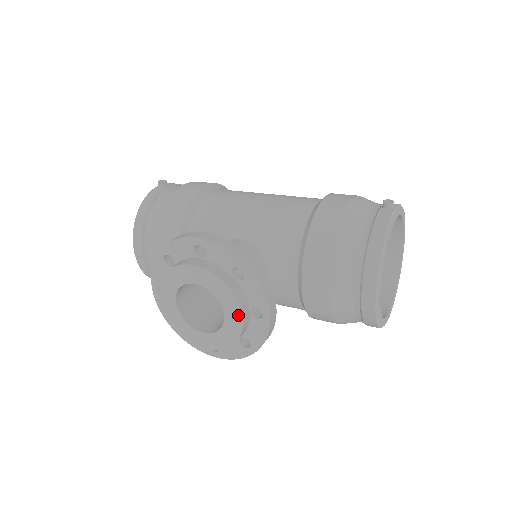
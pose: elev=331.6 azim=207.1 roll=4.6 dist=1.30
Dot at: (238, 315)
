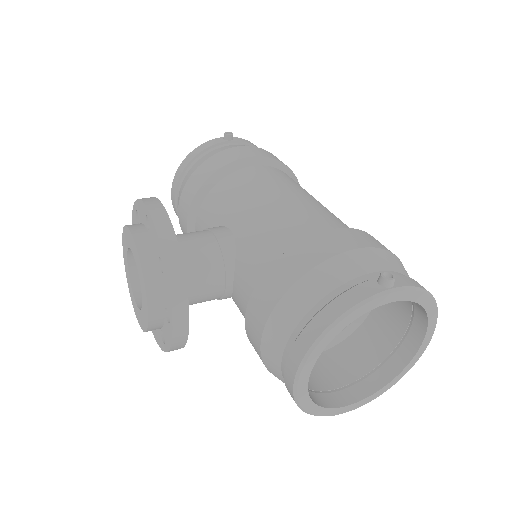
Dot at: (146, 307)
